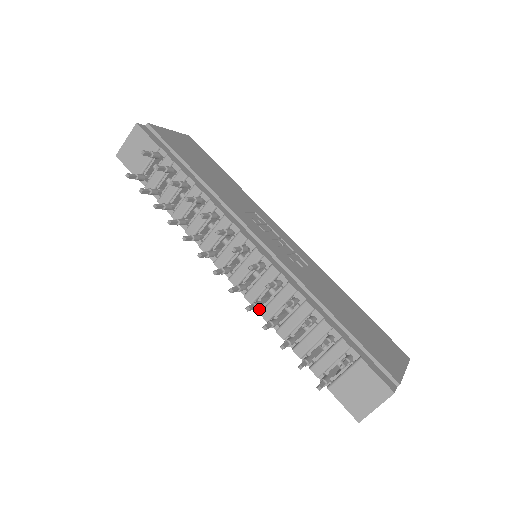
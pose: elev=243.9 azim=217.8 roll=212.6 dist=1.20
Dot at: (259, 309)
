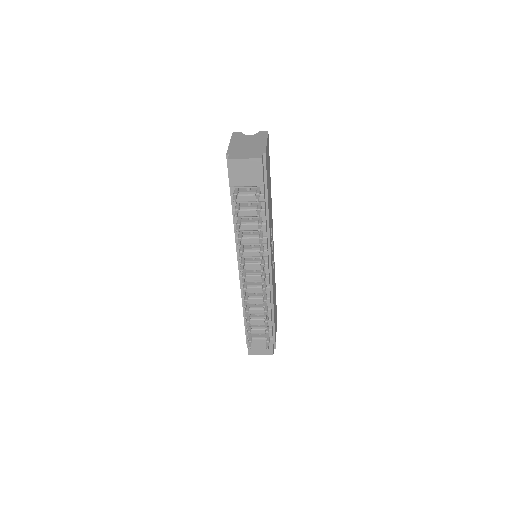
Dot at: occluded
